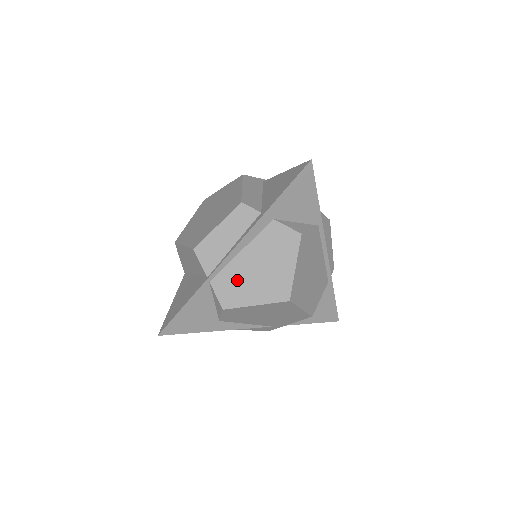
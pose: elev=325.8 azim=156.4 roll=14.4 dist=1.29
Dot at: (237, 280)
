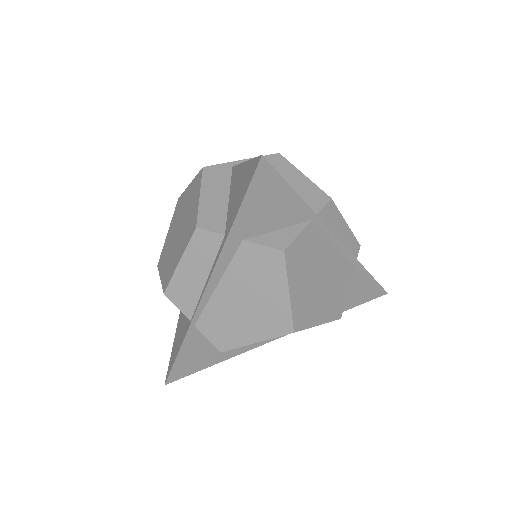
Dot at: (224, 319)
